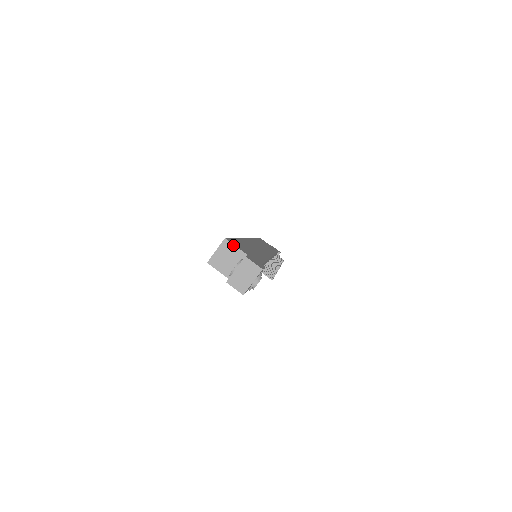
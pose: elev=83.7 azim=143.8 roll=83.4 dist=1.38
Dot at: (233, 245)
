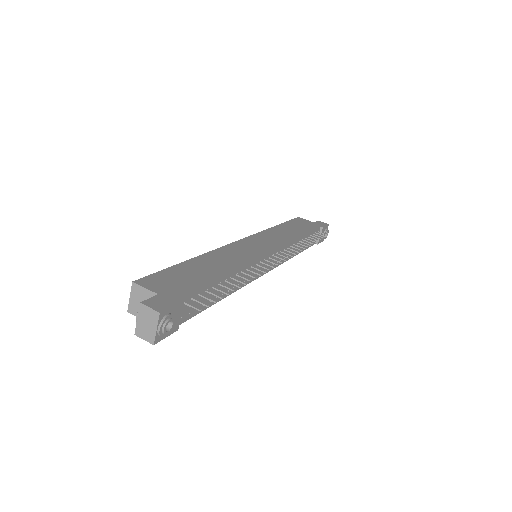
Dot at: (141, 287)
